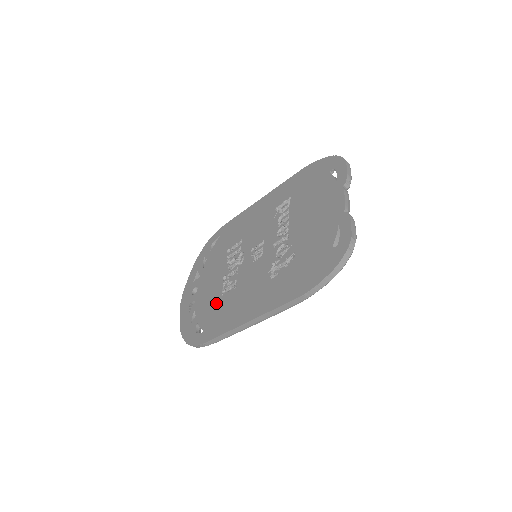
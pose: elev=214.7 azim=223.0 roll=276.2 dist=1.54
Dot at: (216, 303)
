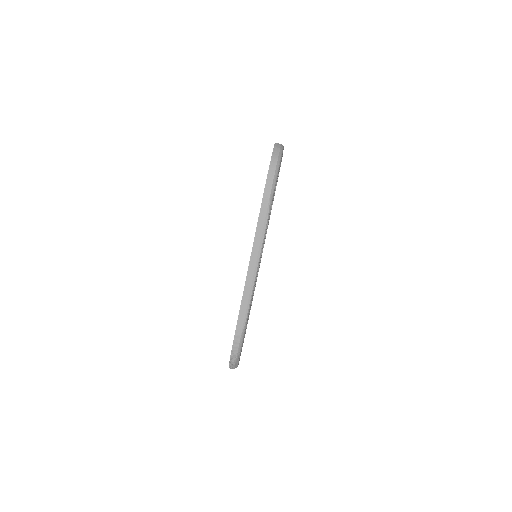
Dot at: occluded
